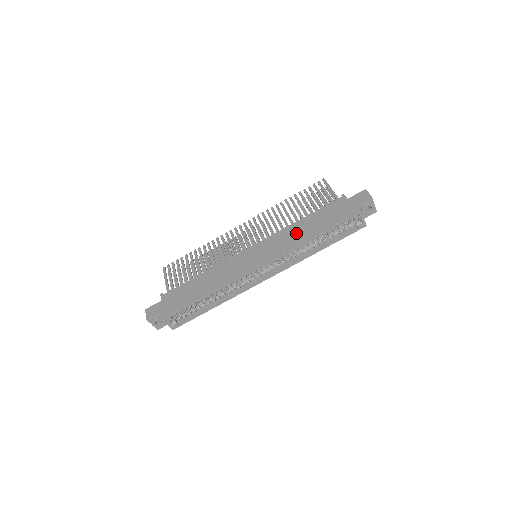
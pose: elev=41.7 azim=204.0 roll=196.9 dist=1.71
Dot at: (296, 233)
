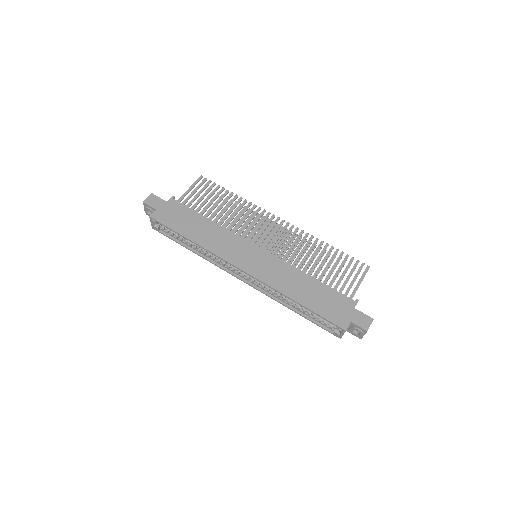
Dot at: (293, 282)
